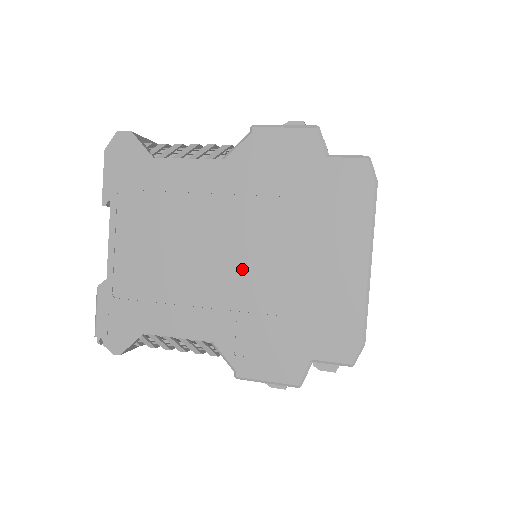
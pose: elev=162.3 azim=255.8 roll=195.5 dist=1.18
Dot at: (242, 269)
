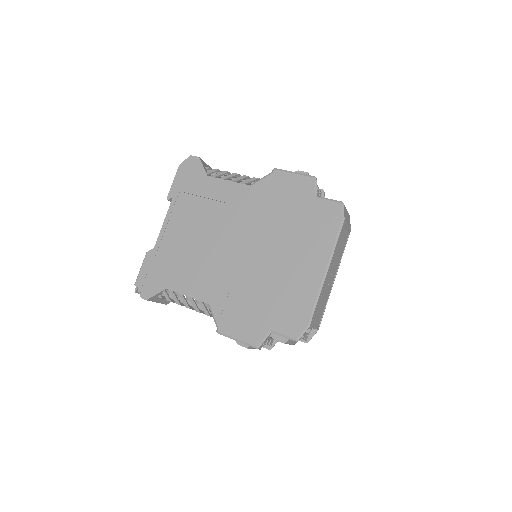
Dot at: (242, 259)
